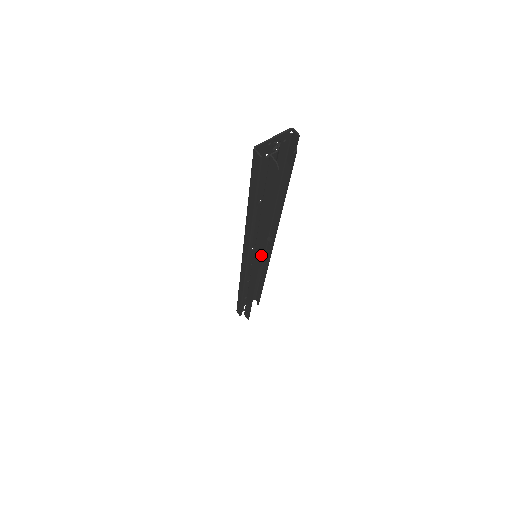
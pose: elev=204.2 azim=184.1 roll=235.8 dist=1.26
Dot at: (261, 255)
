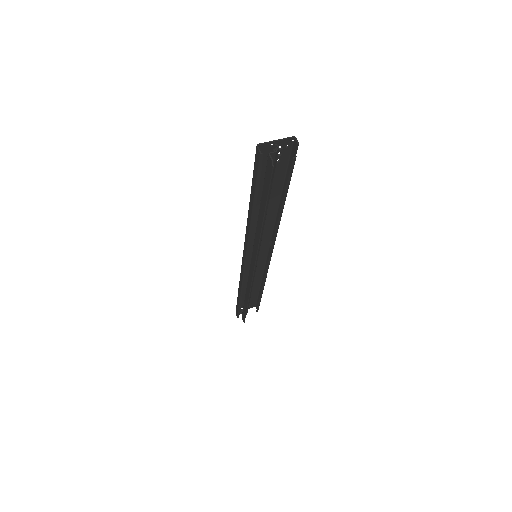
Dot at: (257, 252)
